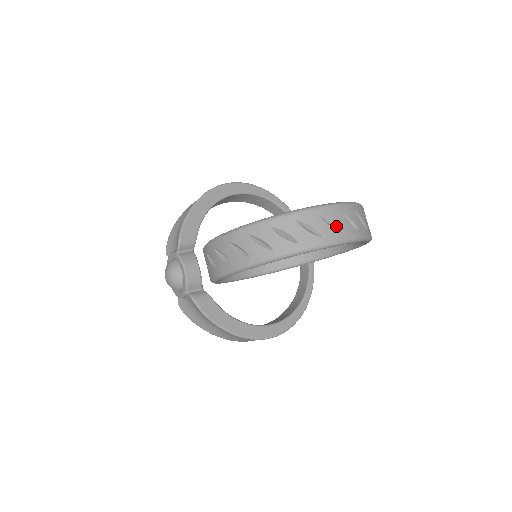
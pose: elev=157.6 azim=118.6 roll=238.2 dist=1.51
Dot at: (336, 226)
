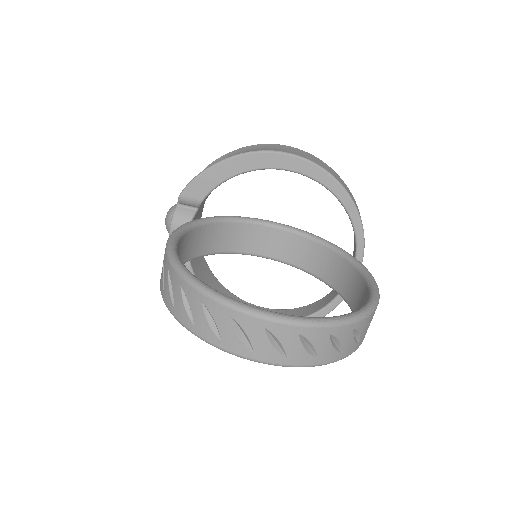
Dot at: (248, 339)
